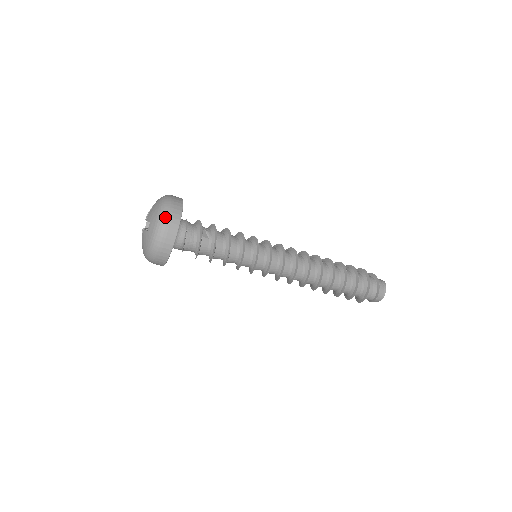
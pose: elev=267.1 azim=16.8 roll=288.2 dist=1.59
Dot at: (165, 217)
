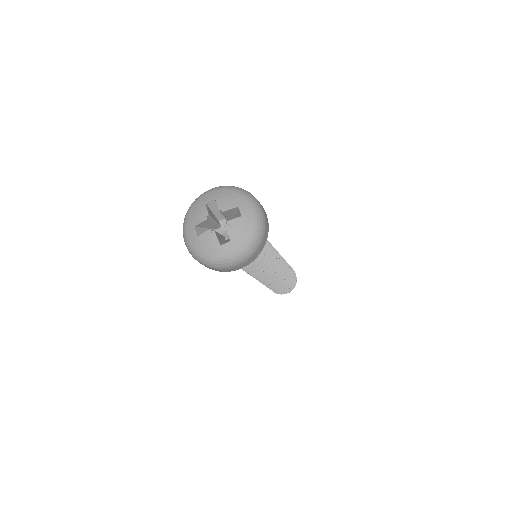
Dot at: (250, 254)
